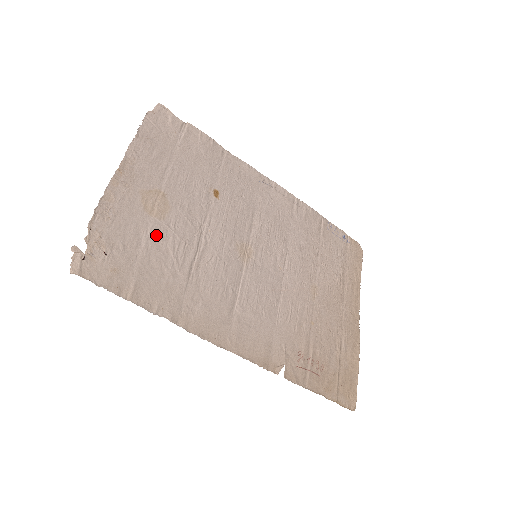
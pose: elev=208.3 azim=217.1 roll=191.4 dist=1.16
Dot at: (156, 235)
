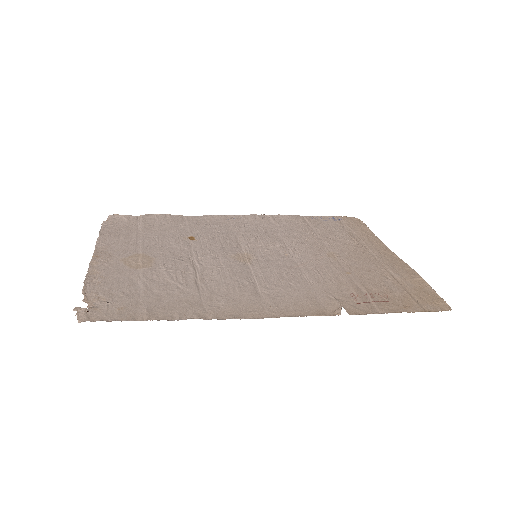
Dot at: (150, 277)
